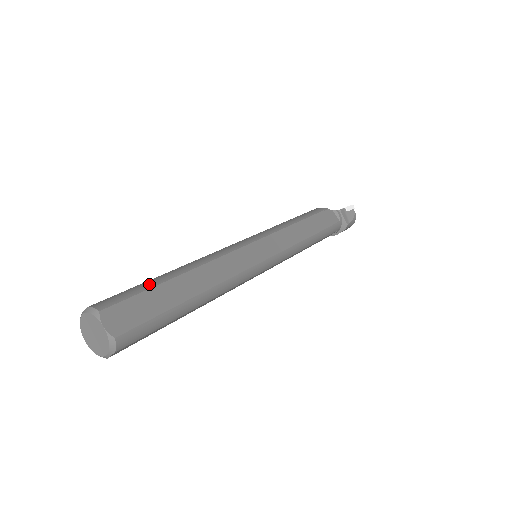
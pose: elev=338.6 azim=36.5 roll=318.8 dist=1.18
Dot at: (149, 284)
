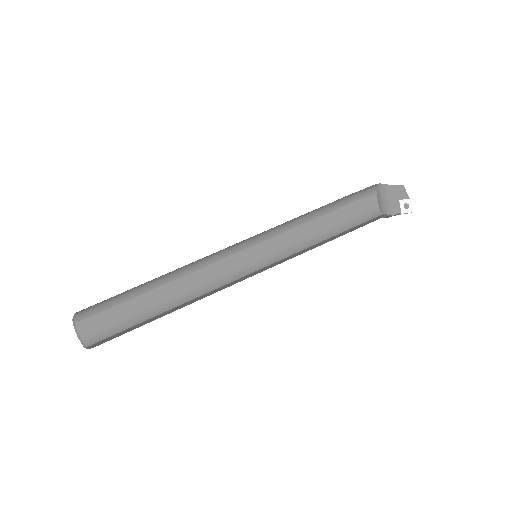
Dot at: (134, 322)
